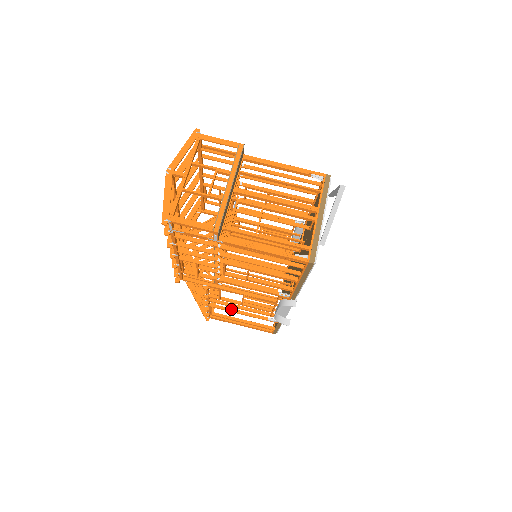
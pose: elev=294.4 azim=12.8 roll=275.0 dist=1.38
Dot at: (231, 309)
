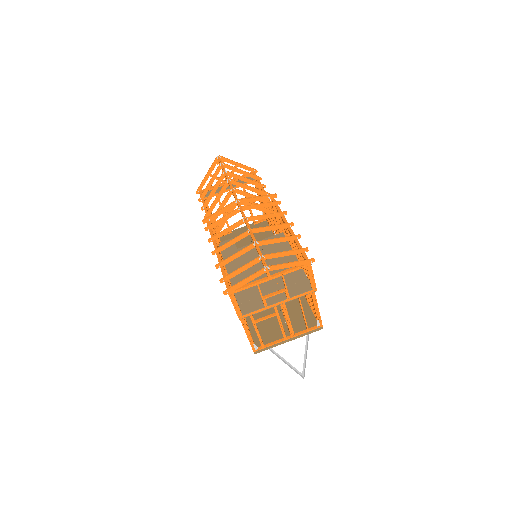
Dot at: occluded
